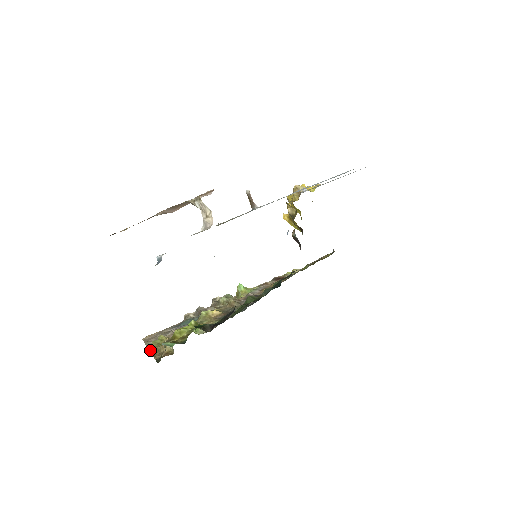
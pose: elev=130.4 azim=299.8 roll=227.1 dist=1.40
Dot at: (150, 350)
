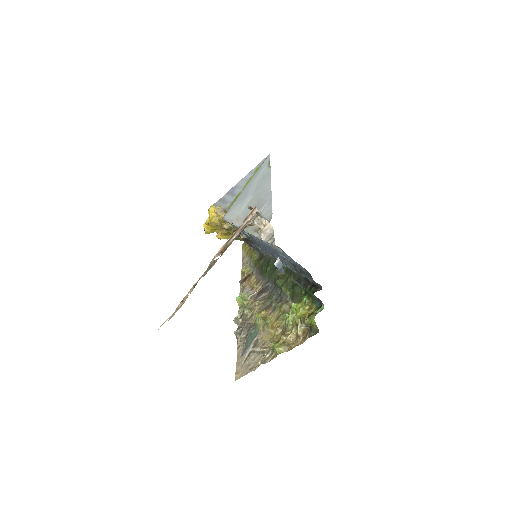
Dot at: (282, 352)
